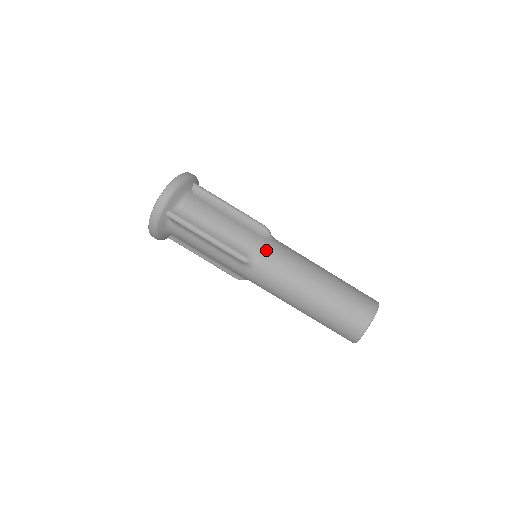
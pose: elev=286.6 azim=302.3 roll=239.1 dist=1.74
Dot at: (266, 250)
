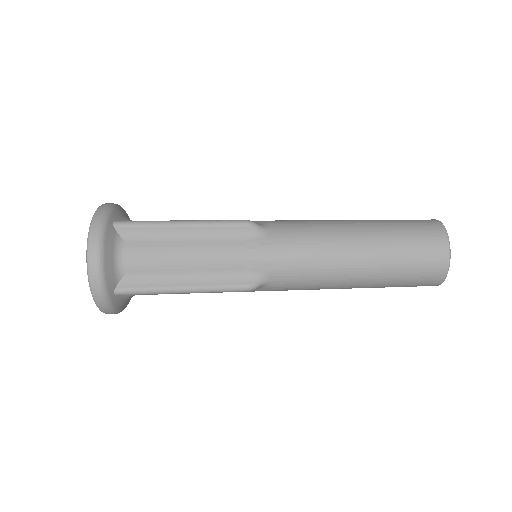
Dot at: (269, 258)
